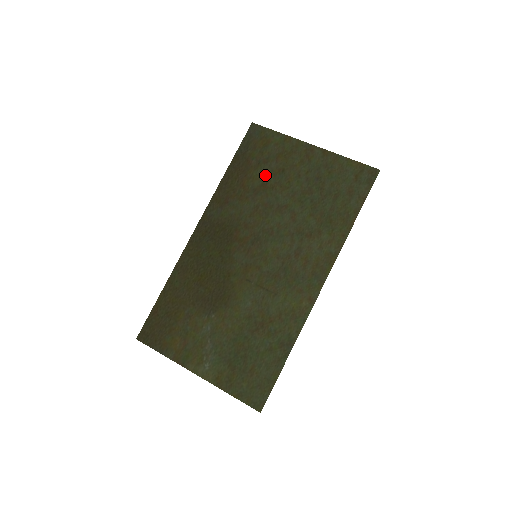
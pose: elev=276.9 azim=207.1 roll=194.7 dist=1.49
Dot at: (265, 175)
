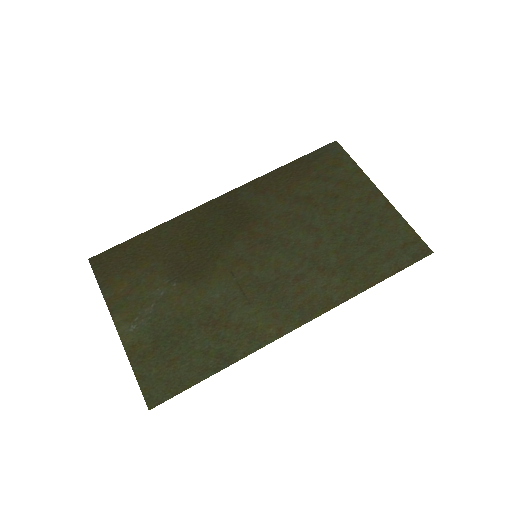
Dot at: (316, 190)
